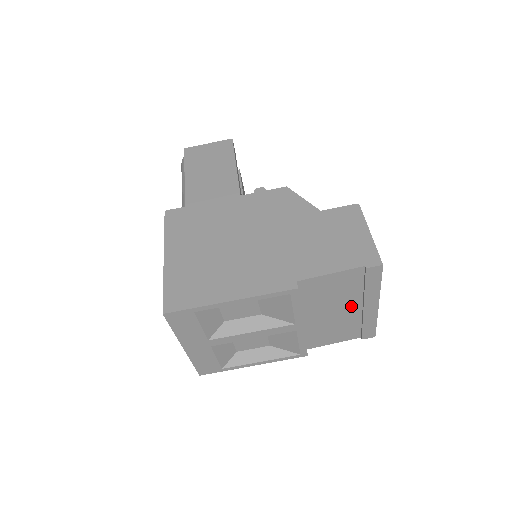
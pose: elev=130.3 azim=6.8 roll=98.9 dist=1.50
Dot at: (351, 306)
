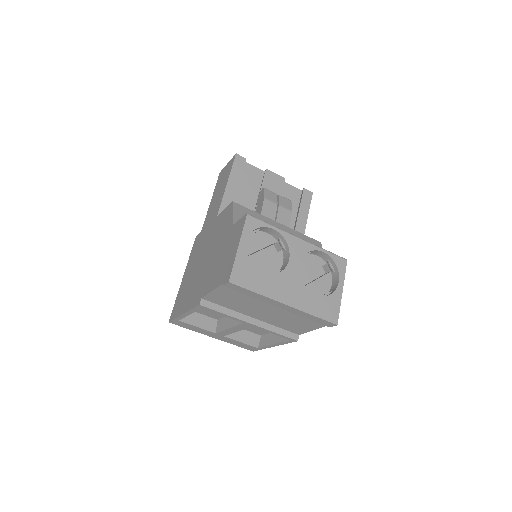
Dot at: (270, 306)
